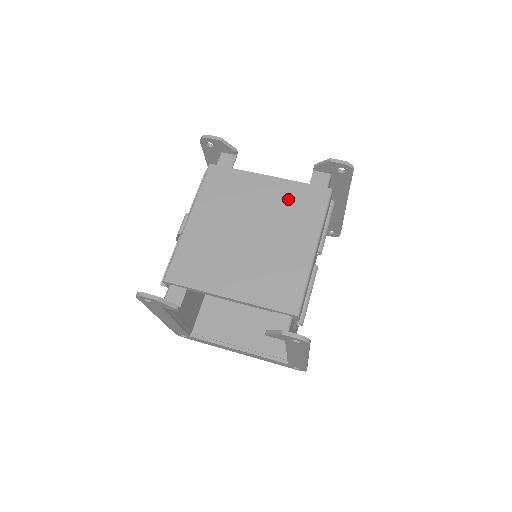
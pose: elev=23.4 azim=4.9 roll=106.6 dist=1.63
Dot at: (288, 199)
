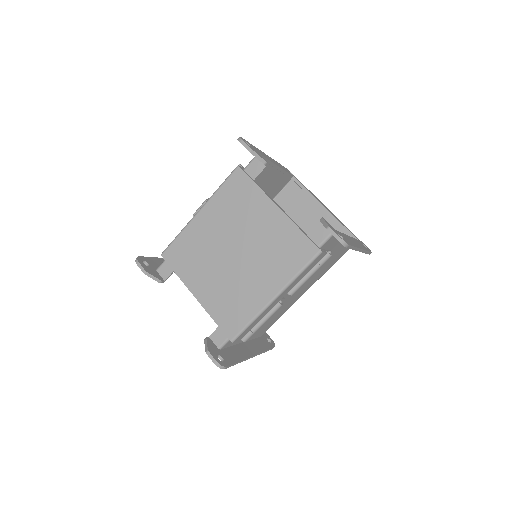
Dot at: (280, 239)
